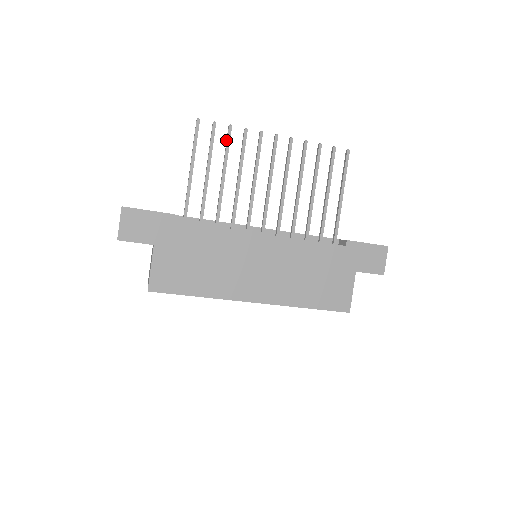
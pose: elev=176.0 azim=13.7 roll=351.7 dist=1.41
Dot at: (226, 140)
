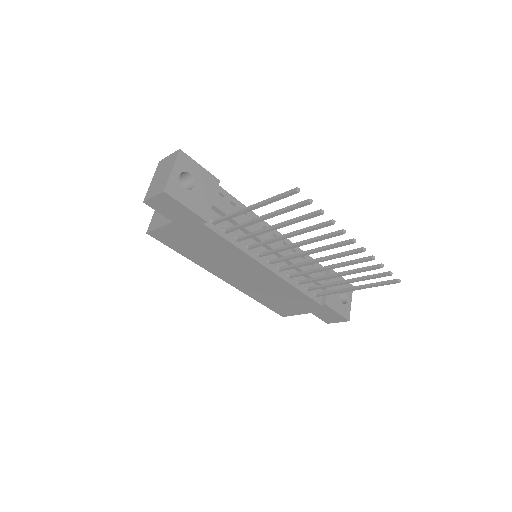
Dot at: (308, 213)
